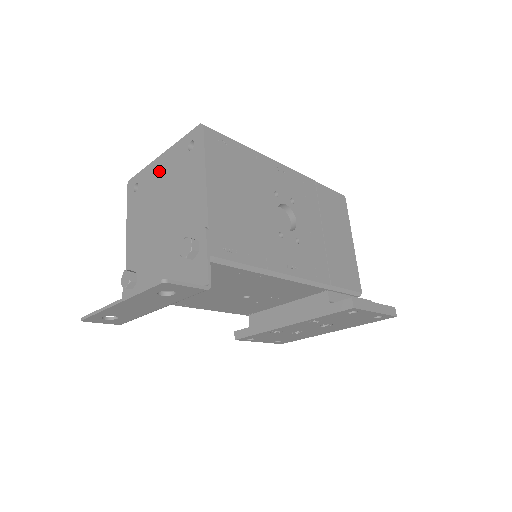
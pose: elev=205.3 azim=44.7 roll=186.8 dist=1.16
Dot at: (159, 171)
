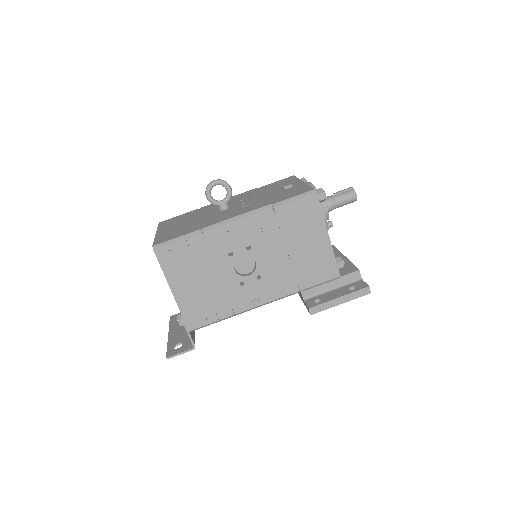
Dot at: occluded
